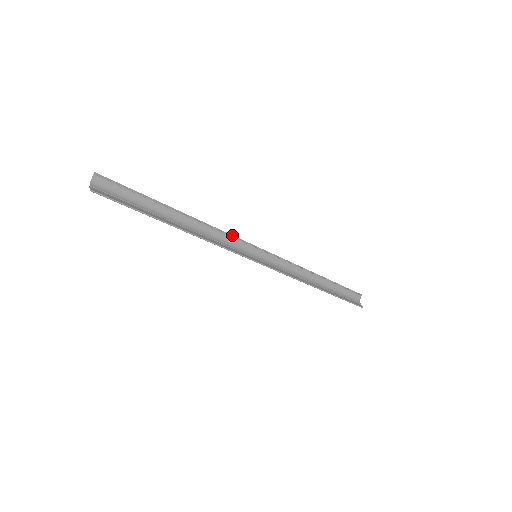
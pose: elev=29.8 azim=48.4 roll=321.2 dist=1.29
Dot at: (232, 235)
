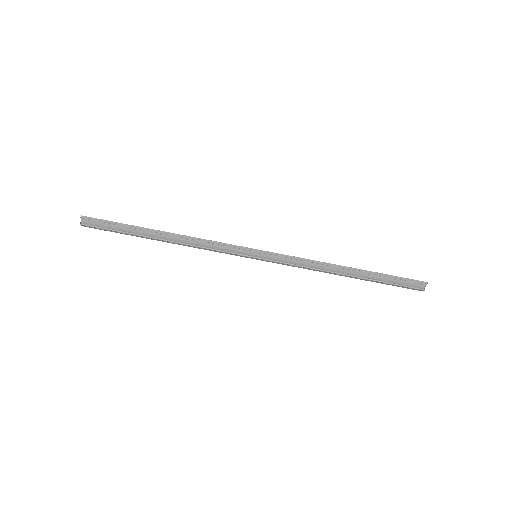
Dot at: (223, 252)
